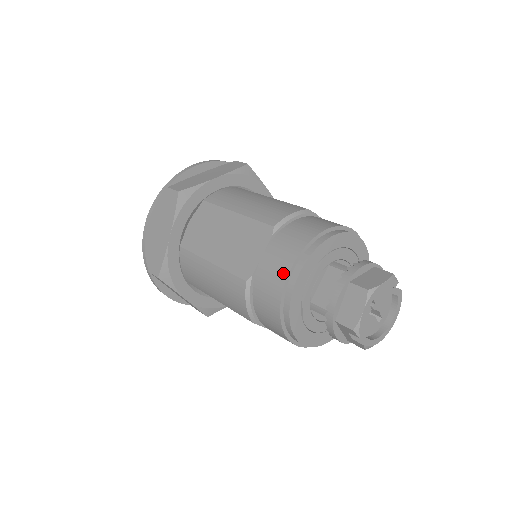
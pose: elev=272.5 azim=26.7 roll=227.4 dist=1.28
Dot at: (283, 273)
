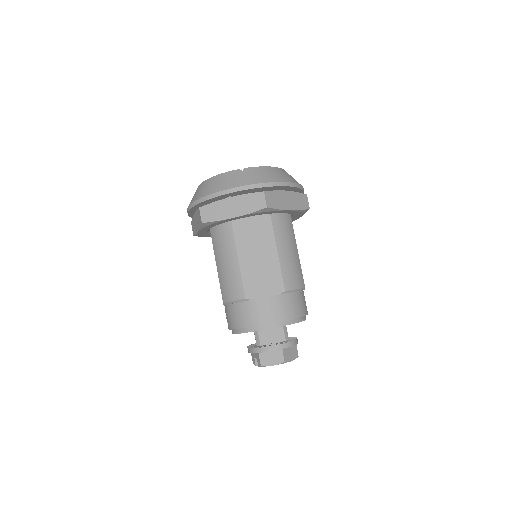
Dot at: (265, 320)
